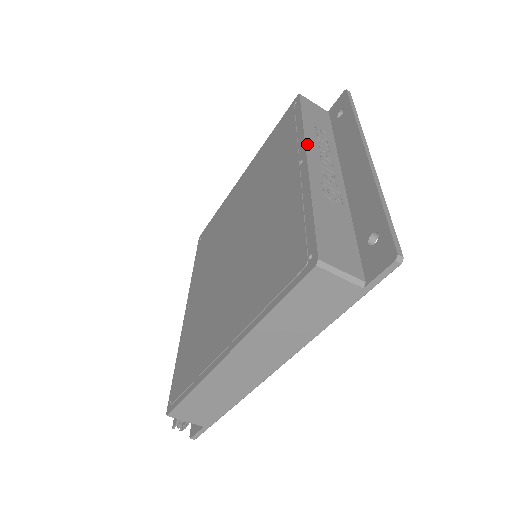
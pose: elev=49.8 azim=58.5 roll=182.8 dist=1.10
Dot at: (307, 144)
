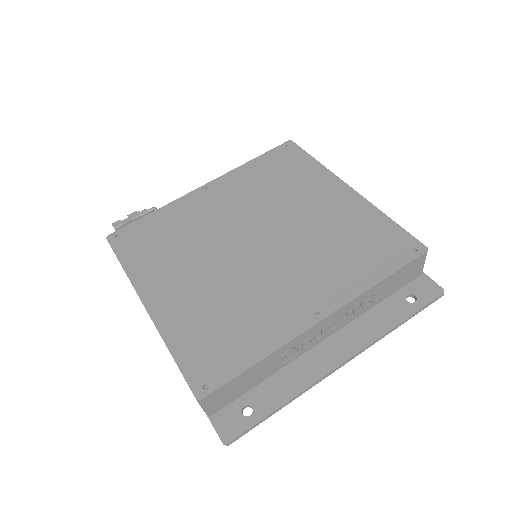
Dot at: (342, 309)
